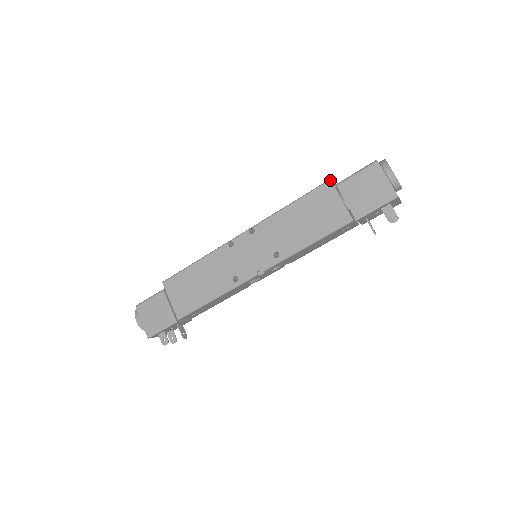
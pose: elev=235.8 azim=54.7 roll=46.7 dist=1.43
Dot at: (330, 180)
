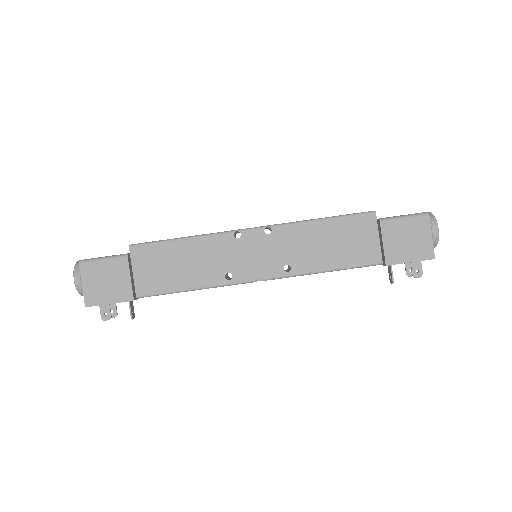
Dot at: (375, 212)
